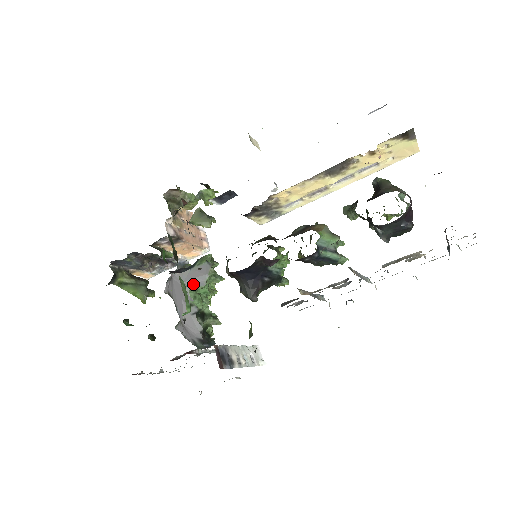
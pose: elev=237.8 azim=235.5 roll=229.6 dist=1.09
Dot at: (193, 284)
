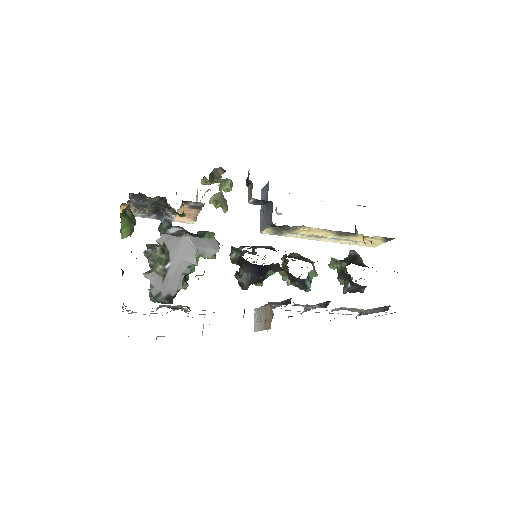
Dot at: (202, 252)
